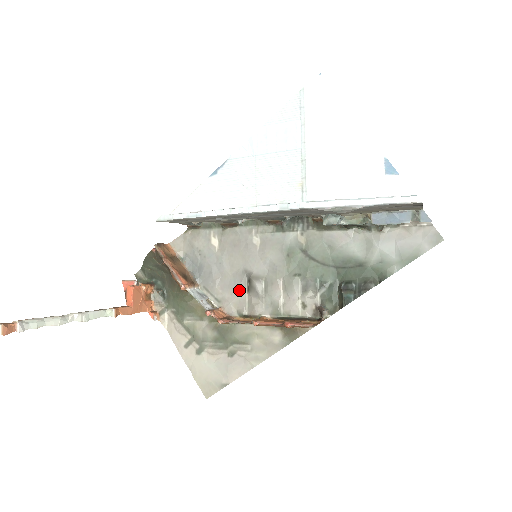
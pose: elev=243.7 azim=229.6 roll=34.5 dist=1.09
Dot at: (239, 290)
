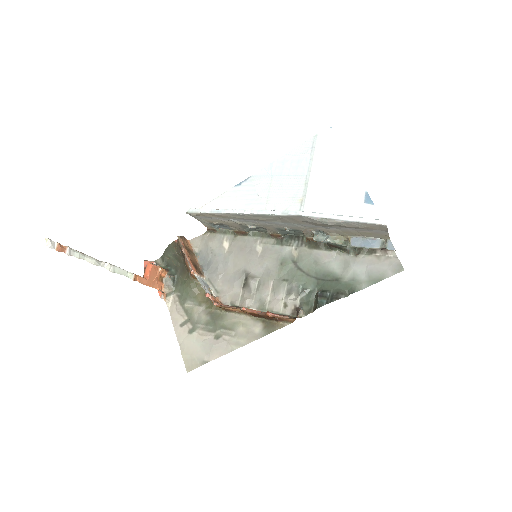
Dot at: (236, 285)
